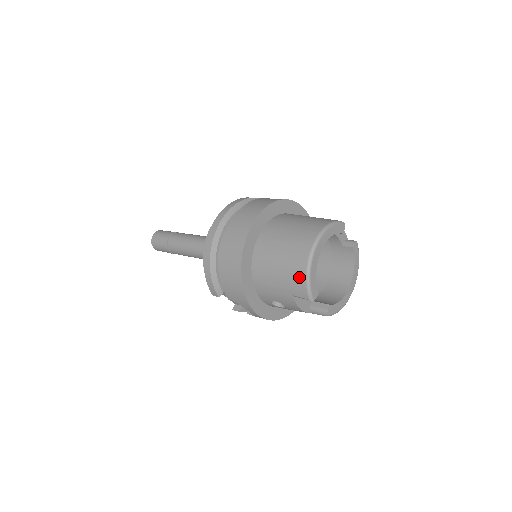
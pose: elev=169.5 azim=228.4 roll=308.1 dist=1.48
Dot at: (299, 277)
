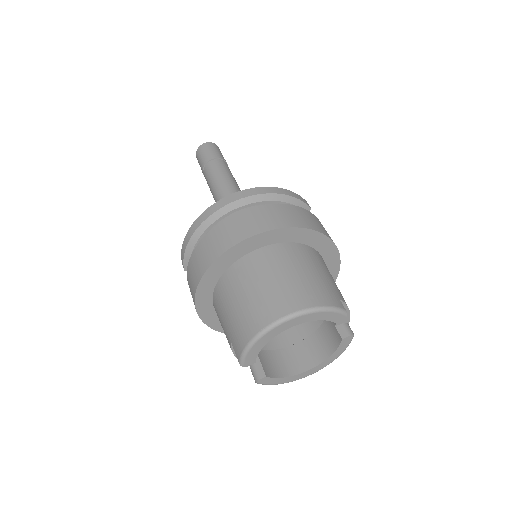
Dot at: (243, 336)
